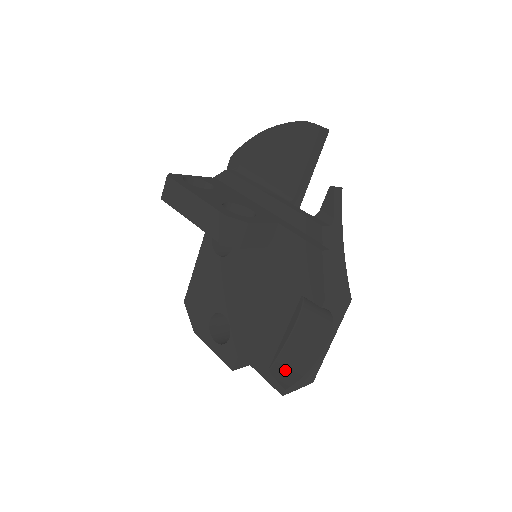
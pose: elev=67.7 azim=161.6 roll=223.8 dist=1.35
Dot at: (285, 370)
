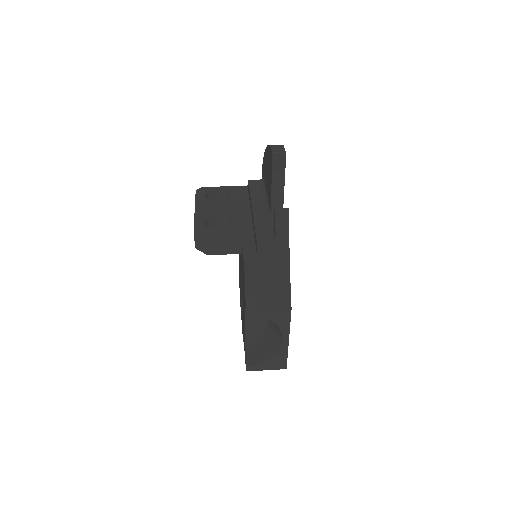
Dot at: (256, 352)
